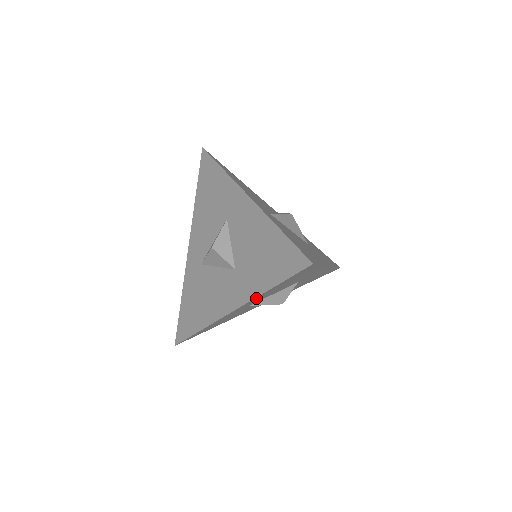
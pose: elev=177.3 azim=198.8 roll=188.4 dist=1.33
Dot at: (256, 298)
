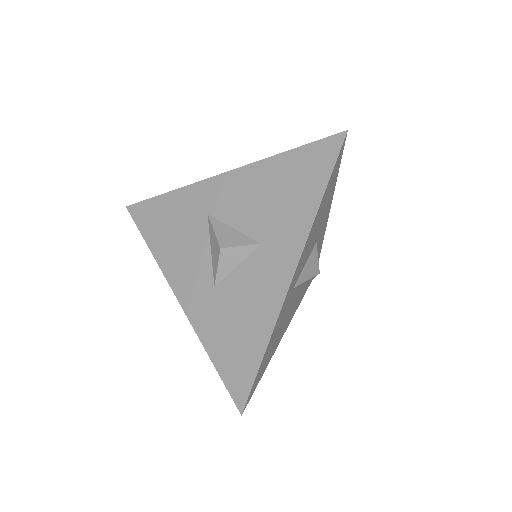
Dot at: occluded
